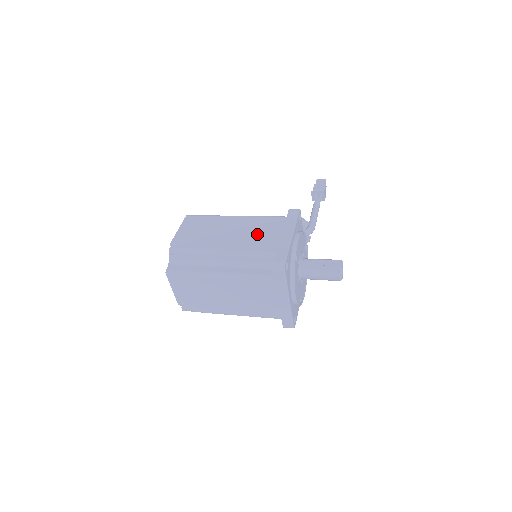
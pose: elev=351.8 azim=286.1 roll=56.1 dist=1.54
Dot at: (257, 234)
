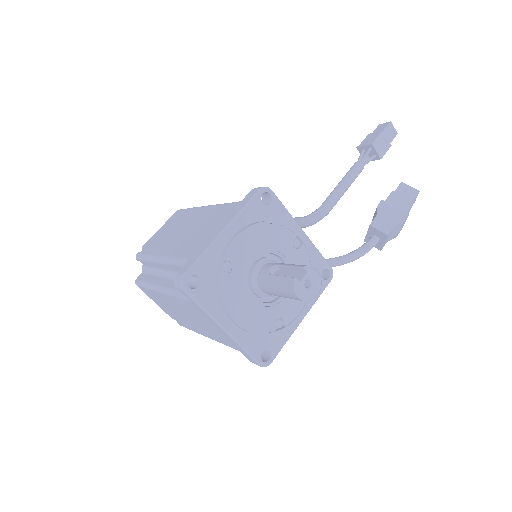
Dot at: (197, 232)
